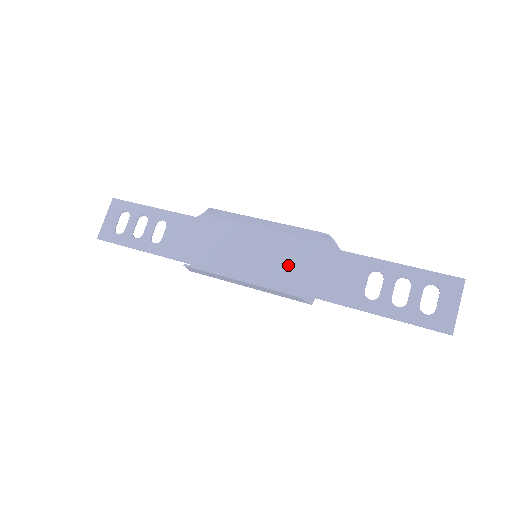
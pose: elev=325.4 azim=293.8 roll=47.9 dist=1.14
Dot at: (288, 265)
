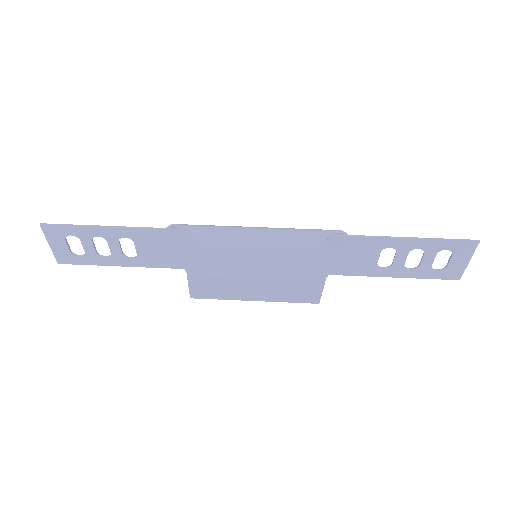
Dot at: (293, 256)
